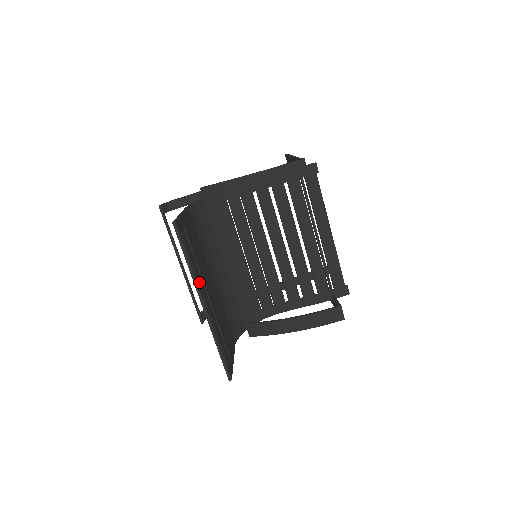
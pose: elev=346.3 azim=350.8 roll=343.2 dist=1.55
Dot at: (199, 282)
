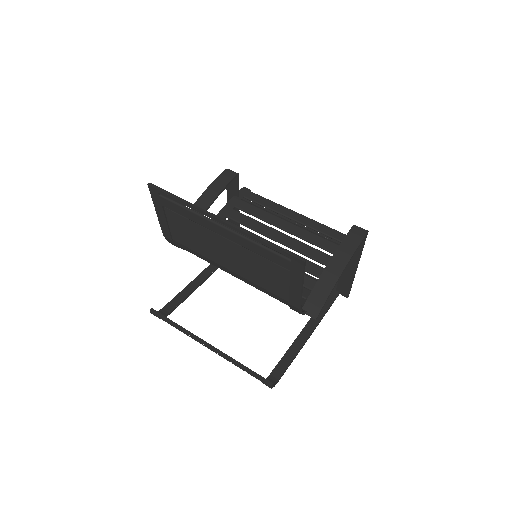
Dot at: (204, 216)
